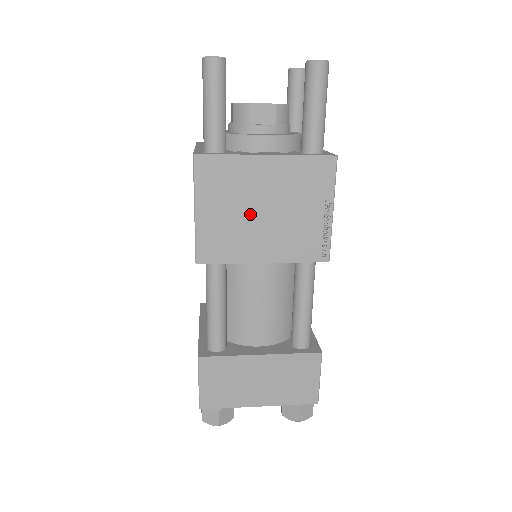
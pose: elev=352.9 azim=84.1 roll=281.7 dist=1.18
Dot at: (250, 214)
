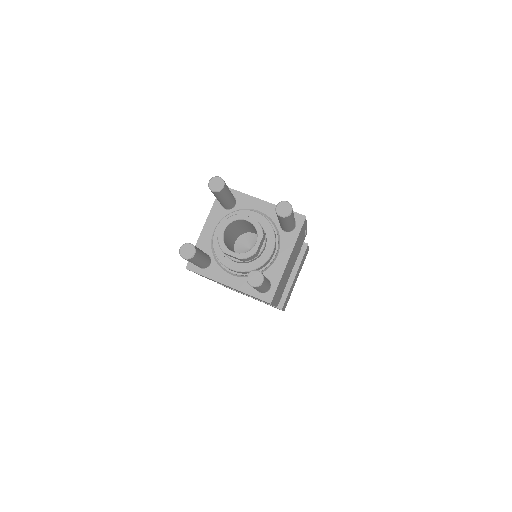
Dot at: occluded
